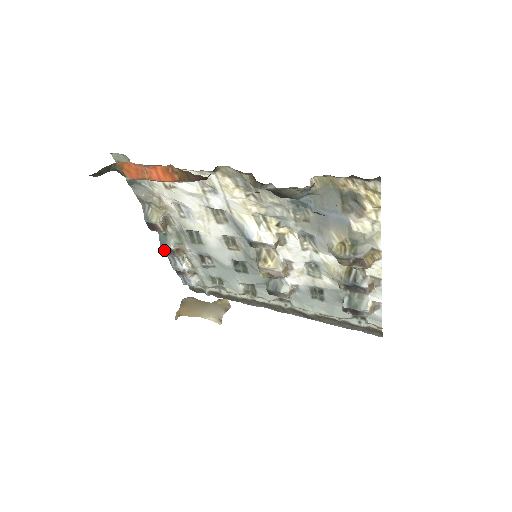
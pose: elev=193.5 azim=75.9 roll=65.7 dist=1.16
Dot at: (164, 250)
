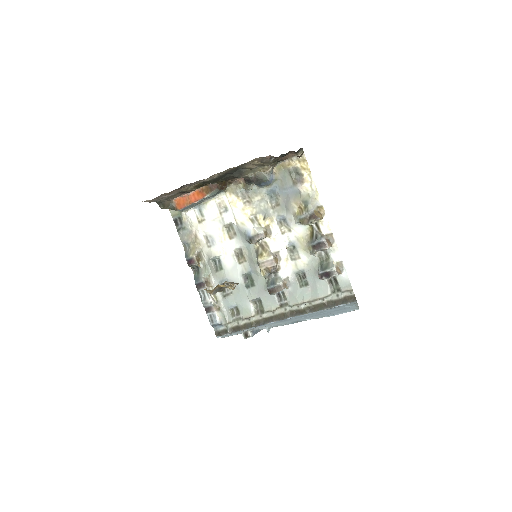
Dot at: (197, 286)
